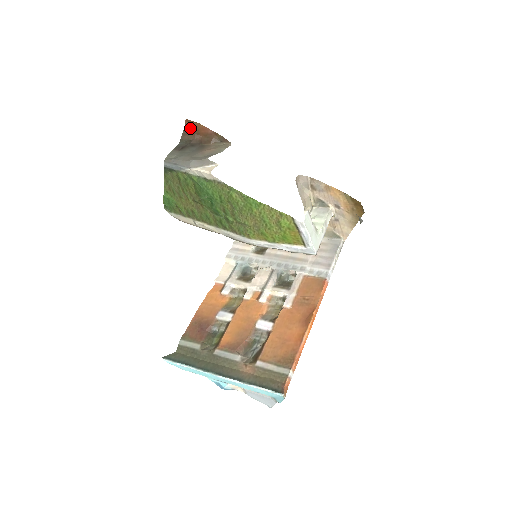
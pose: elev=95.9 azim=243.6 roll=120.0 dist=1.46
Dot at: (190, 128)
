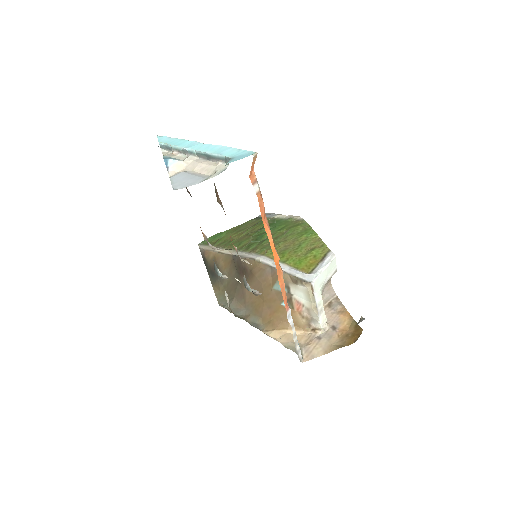
Dot at: occluded
